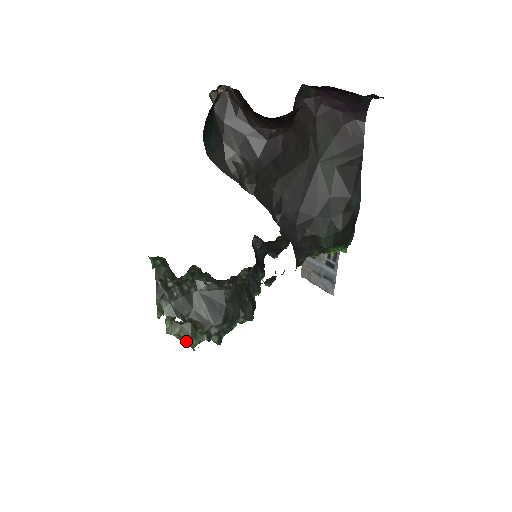
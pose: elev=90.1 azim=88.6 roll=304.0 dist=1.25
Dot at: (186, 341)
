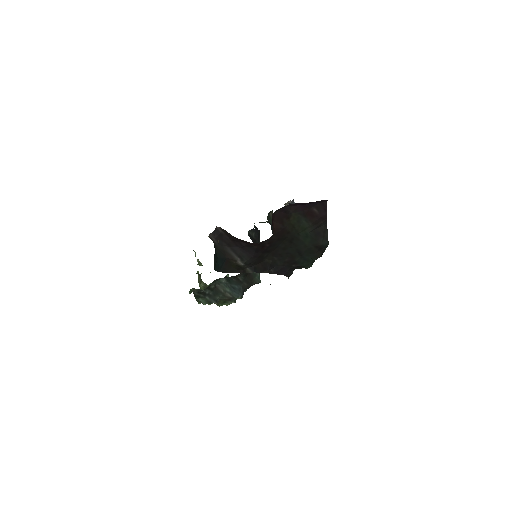
Dot at: occluded
